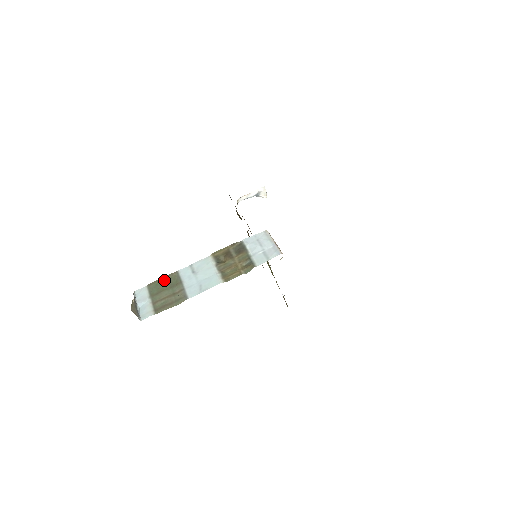
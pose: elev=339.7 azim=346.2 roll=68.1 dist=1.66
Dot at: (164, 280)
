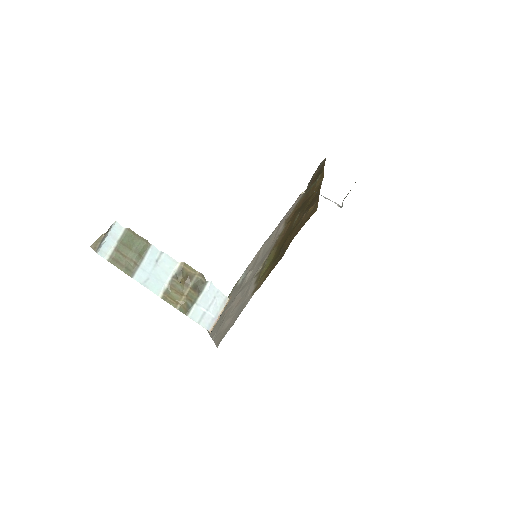
Dot at: (138, 239)
